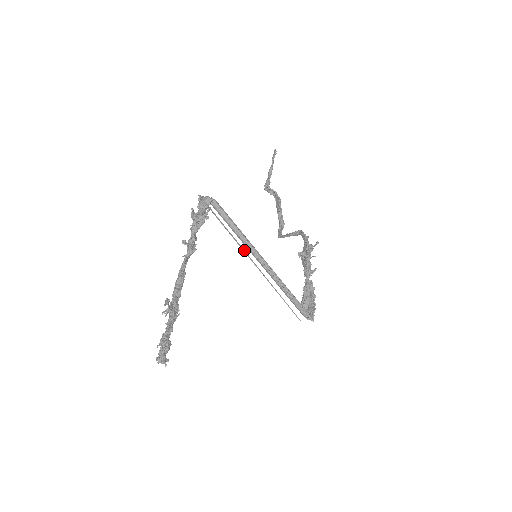
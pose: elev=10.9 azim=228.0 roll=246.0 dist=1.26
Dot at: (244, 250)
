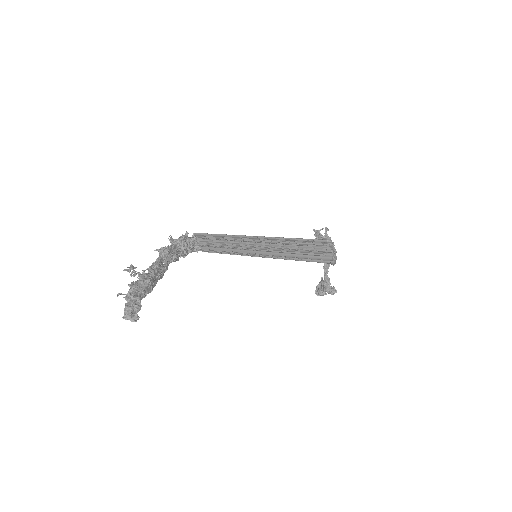
Dot at: (227, 240)
